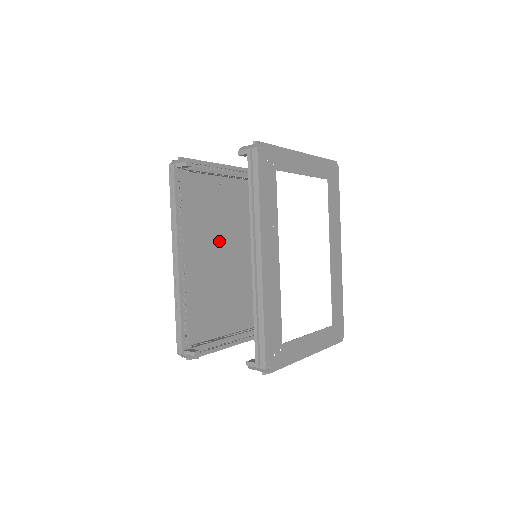
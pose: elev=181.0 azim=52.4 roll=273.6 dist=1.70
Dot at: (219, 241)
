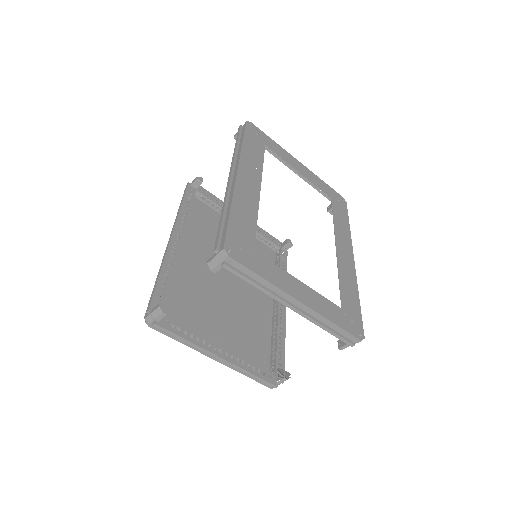
Dot at: occluded
